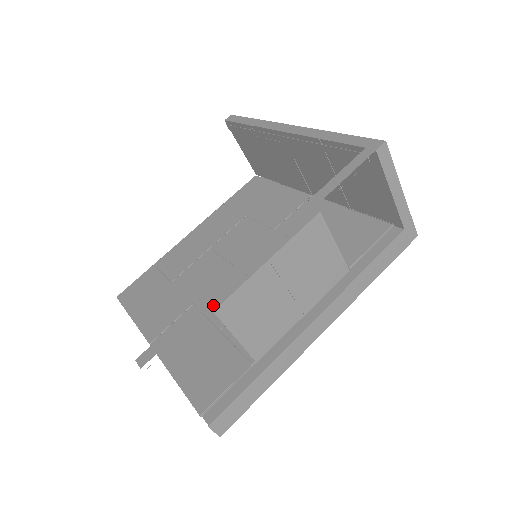
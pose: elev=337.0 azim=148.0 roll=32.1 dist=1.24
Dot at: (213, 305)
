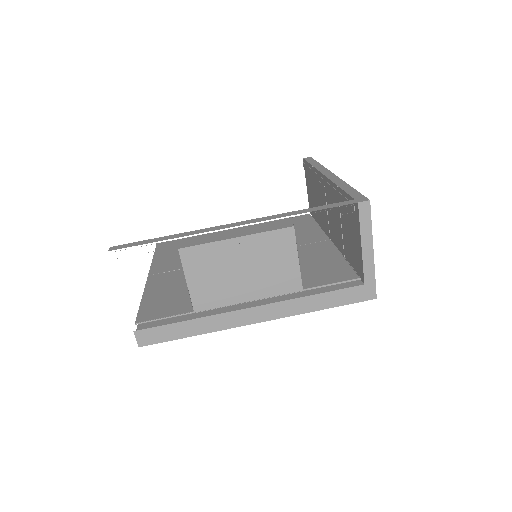
Dot at: occluded
